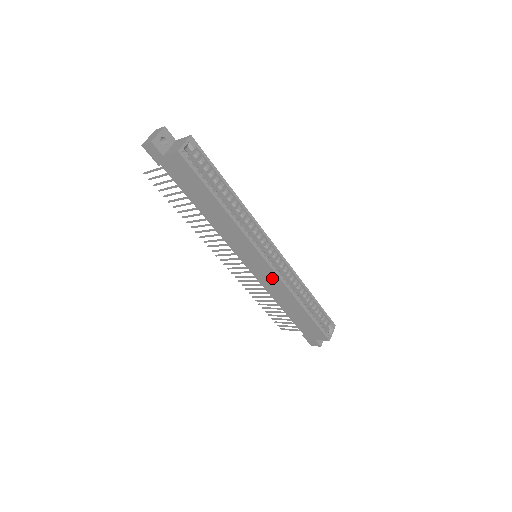
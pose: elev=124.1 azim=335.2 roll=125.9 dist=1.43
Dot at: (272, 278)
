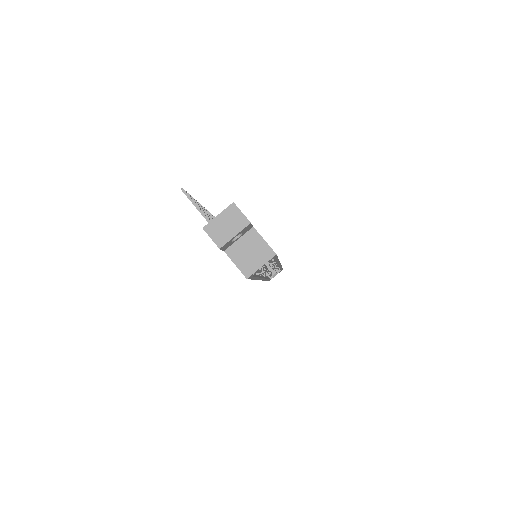
Dot at: occluded
